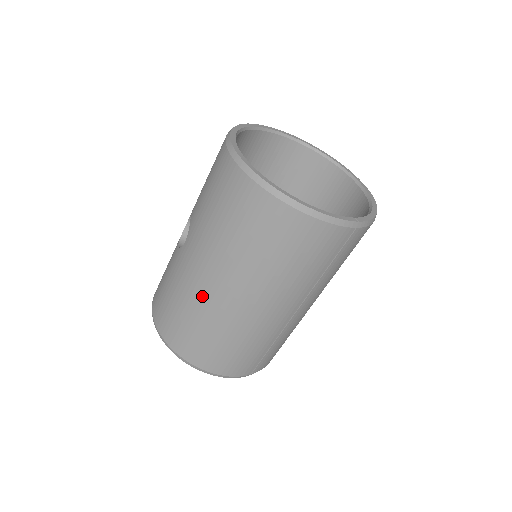
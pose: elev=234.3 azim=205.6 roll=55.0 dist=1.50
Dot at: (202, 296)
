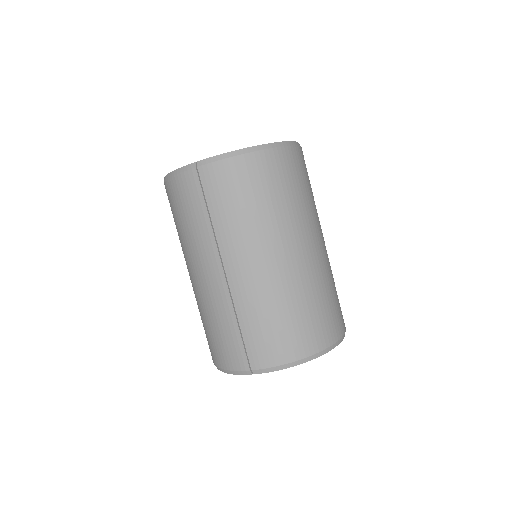
Dot at: occluded
